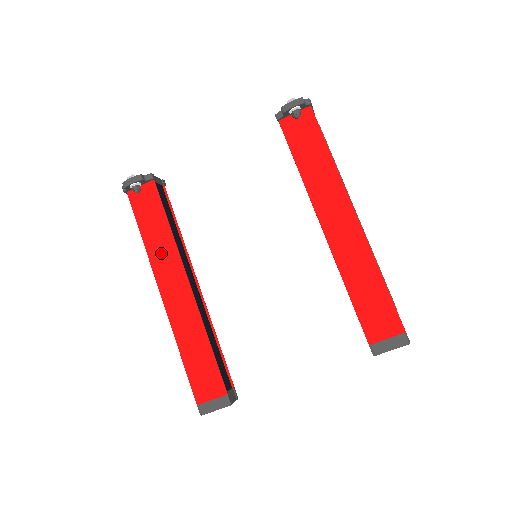
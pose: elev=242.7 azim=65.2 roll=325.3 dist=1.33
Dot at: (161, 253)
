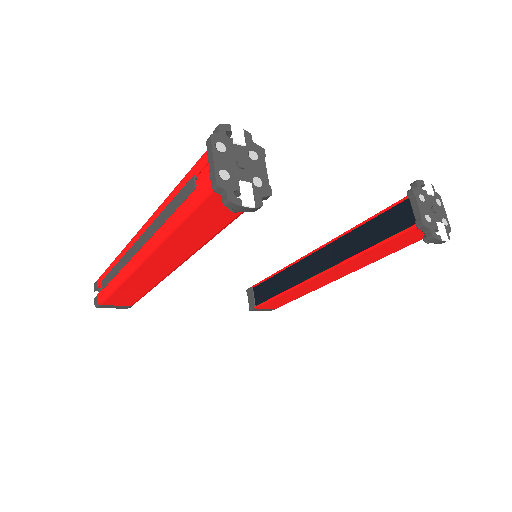
Dot at: (182, 243)
